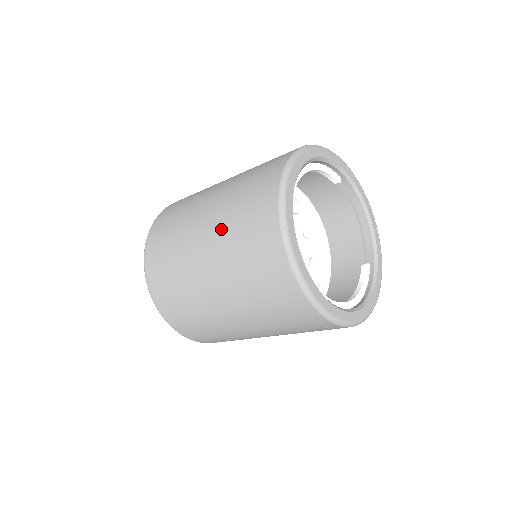
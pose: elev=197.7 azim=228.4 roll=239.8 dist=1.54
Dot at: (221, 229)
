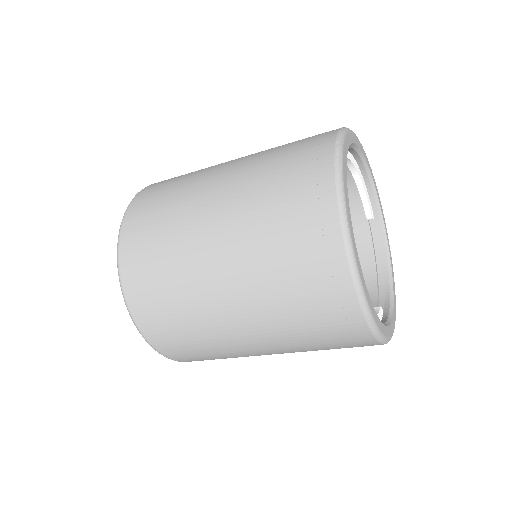
Dot at: (254, 160)
